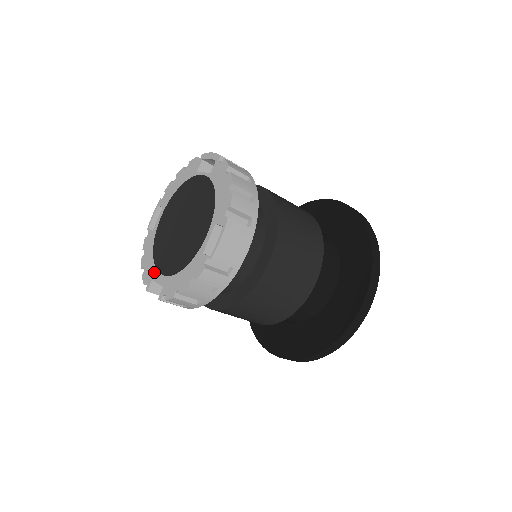
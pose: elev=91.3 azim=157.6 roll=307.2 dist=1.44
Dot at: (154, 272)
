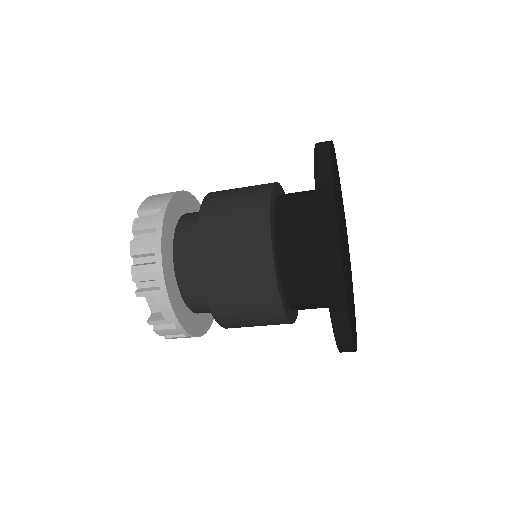
Dot at: occluded
